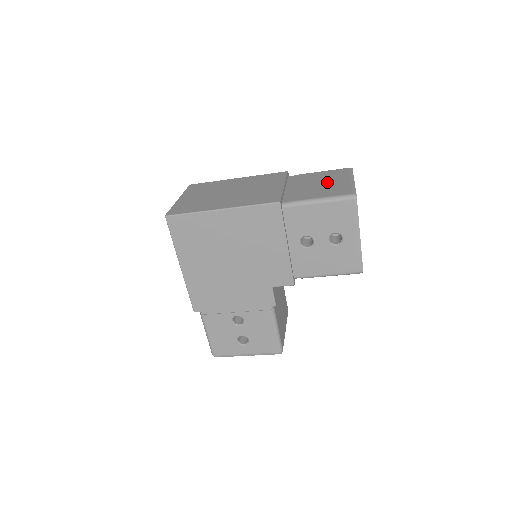
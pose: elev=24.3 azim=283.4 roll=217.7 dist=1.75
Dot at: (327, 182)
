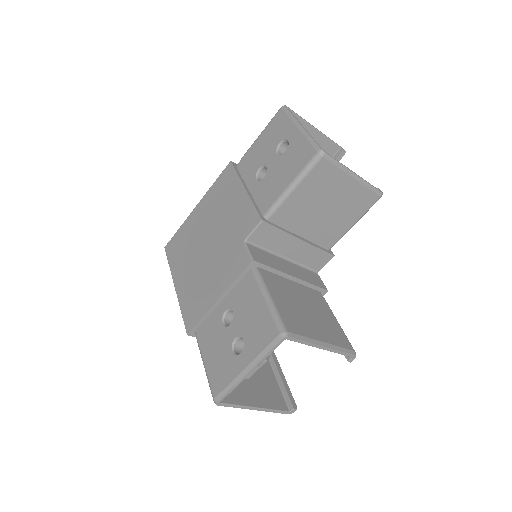
Dot at: occluded
